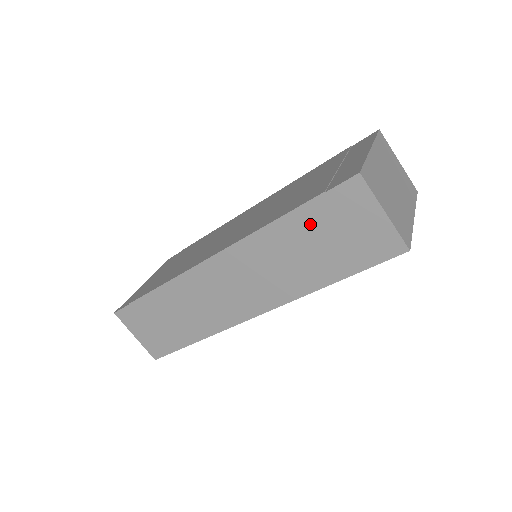
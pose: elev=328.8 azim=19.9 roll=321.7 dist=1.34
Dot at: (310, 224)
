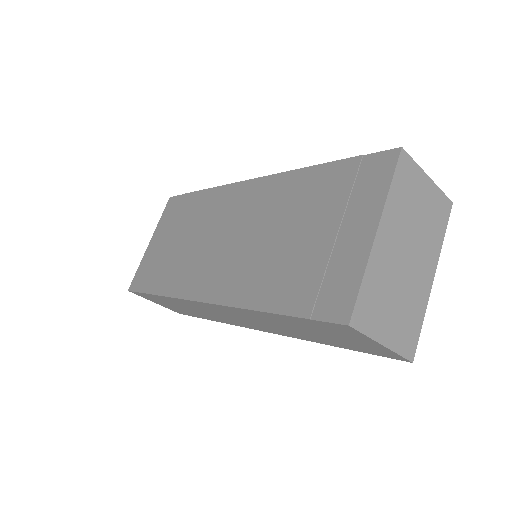
Dot at: (299, 324)
